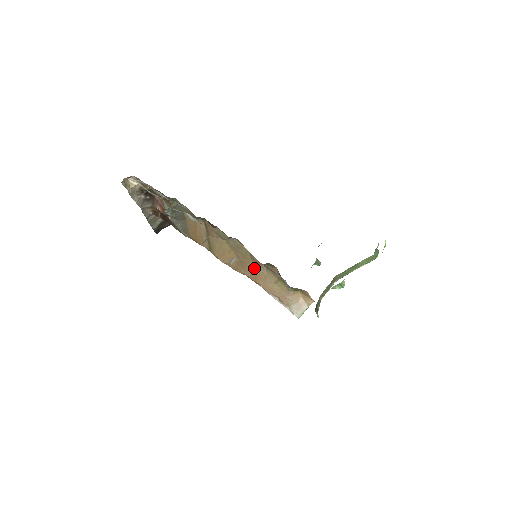
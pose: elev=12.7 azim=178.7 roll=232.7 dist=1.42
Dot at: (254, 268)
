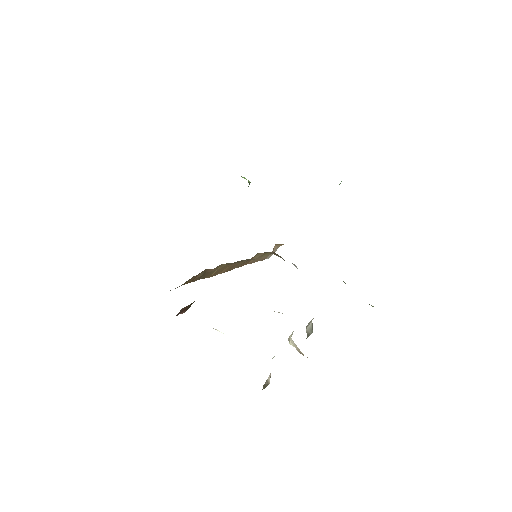
Dot at: (247, 261)
